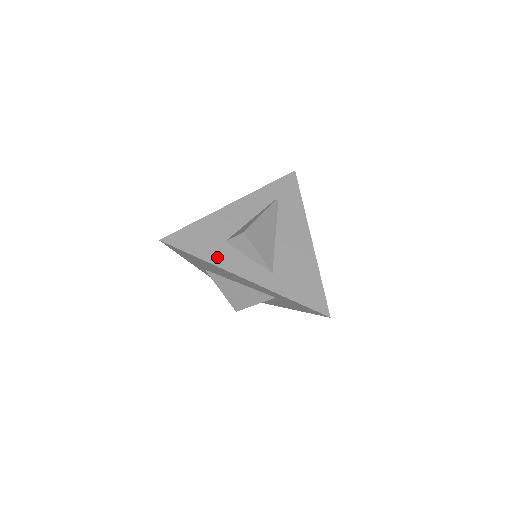
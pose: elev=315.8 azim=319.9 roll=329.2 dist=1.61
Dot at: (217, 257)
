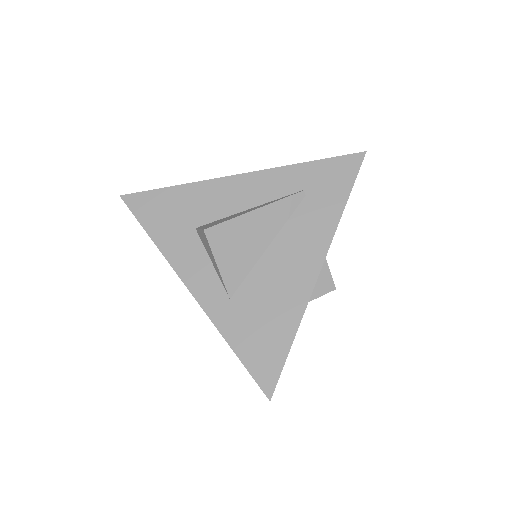
Dot at: (173, 246)
